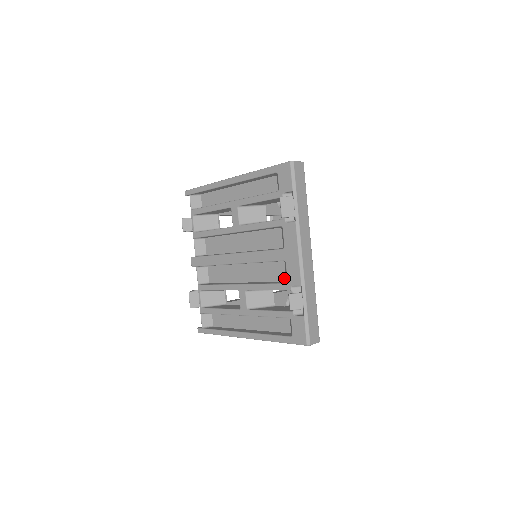
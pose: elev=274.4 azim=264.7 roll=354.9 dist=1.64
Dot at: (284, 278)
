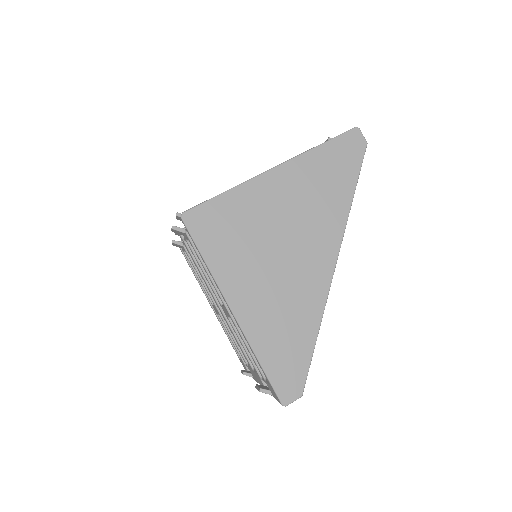
Dot at: occluded
